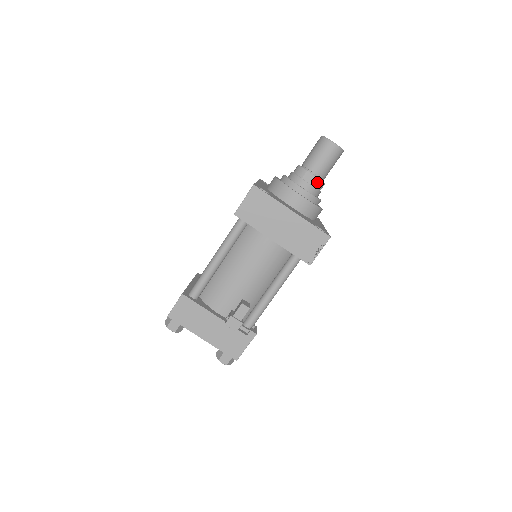
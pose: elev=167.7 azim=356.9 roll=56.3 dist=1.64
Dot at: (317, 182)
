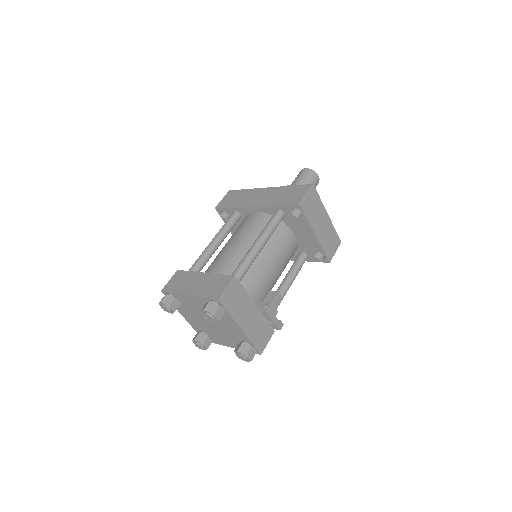
Dot at: occluded
